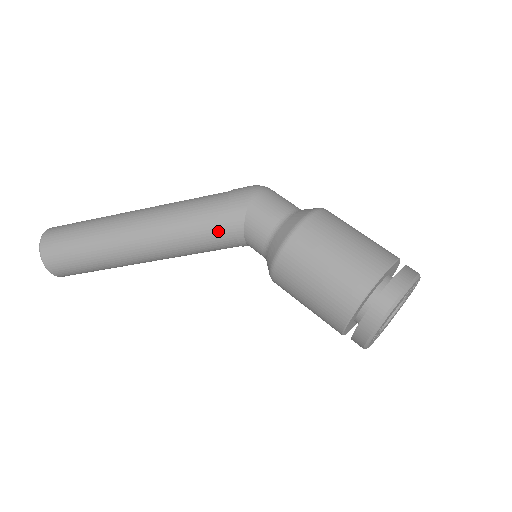
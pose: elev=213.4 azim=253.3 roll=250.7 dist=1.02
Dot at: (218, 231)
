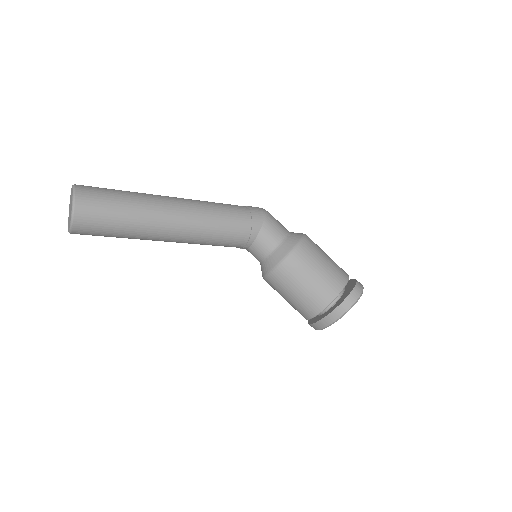
Dot at: (240, 230)
